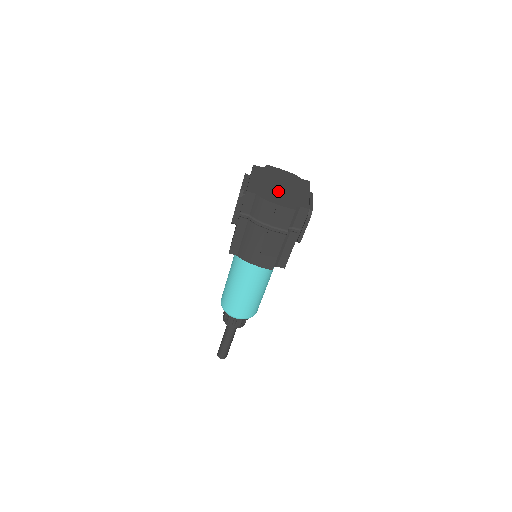
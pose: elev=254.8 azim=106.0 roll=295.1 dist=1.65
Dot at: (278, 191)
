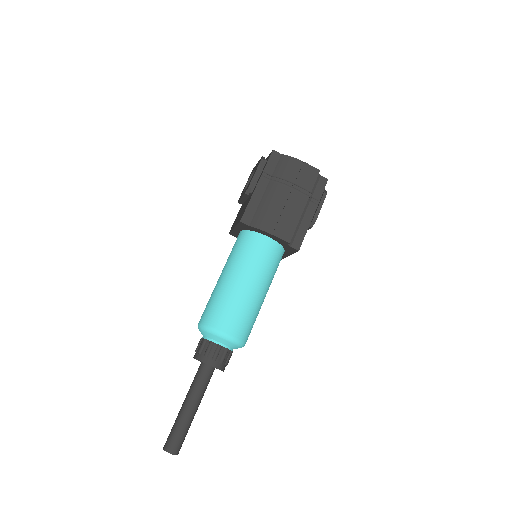
Dot at: occluded
